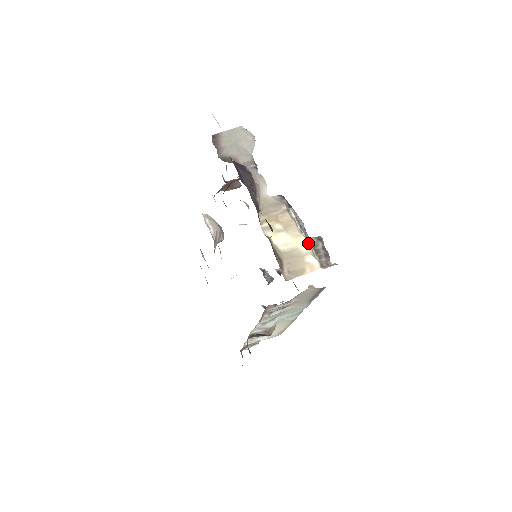
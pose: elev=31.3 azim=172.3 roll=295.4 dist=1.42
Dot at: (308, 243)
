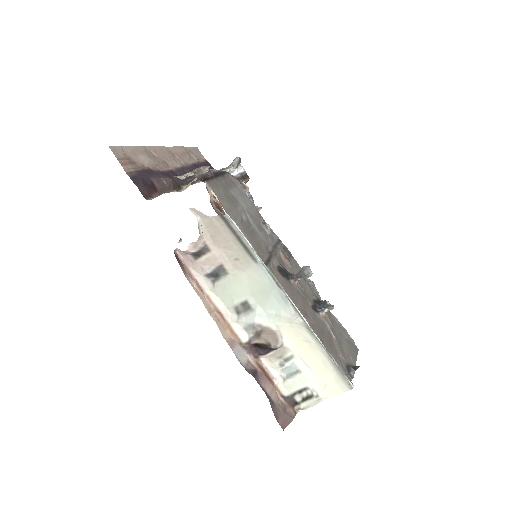
Dot at: occluded
